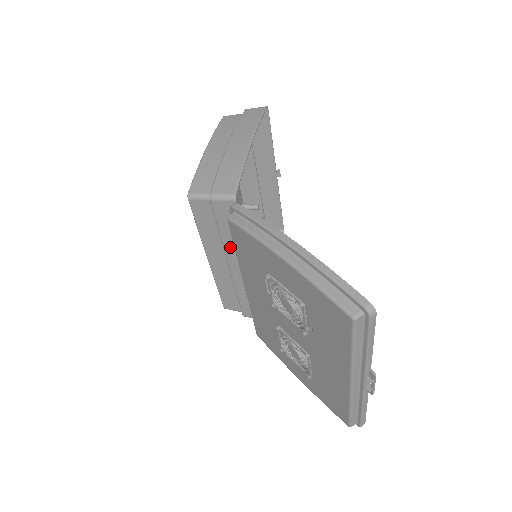
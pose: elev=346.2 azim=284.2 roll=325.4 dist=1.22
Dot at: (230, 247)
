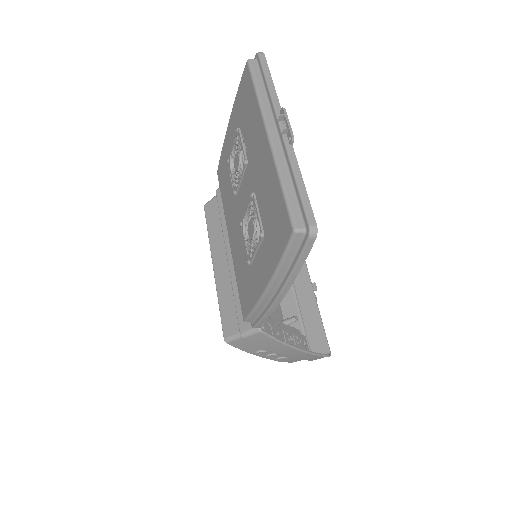
Dot at: occluded
